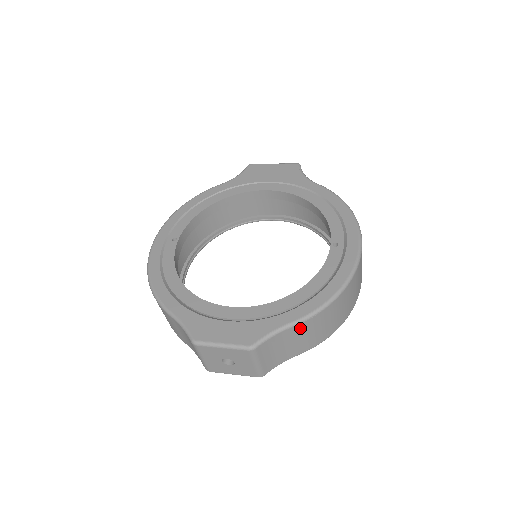
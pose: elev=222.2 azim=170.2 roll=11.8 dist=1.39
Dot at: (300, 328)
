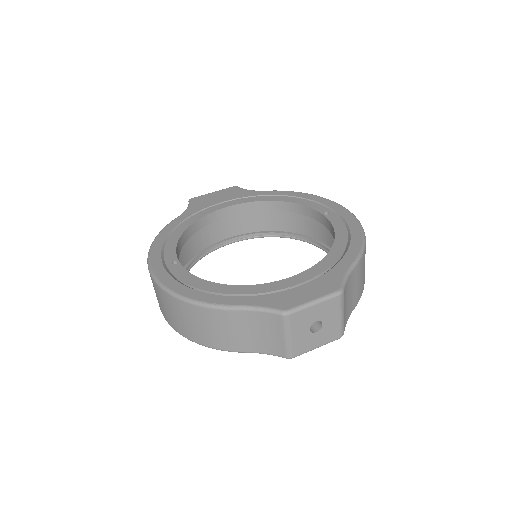
Dot at: (358, 269)
